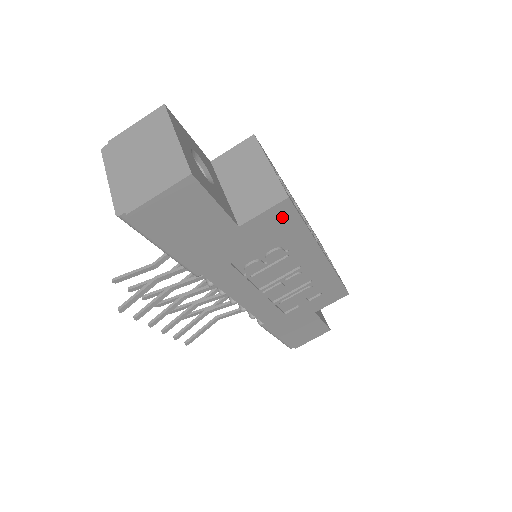
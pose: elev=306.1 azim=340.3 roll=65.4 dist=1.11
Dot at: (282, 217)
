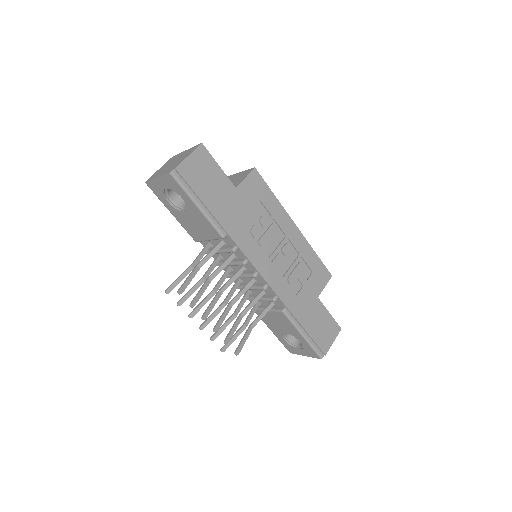
Dot at: (257, 184)
